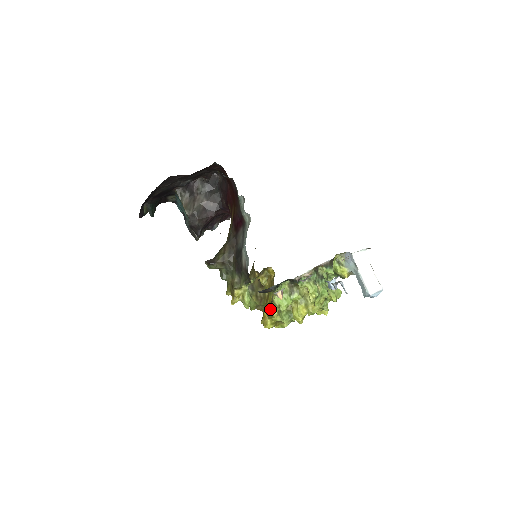
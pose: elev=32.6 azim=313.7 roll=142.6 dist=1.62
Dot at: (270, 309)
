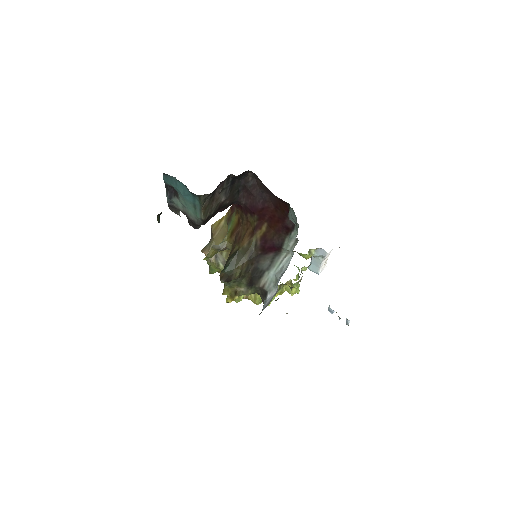
Dot at: (251, 296)
